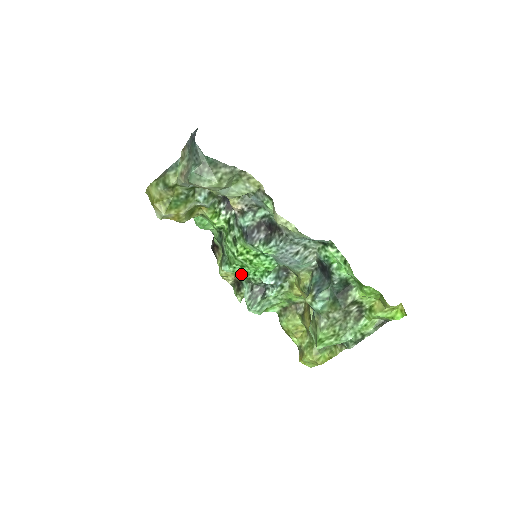
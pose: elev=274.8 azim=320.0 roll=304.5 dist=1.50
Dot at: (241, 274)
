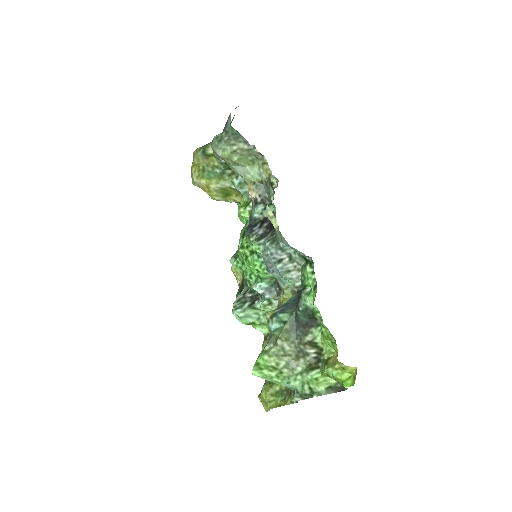
Dot at: (242, 272)
